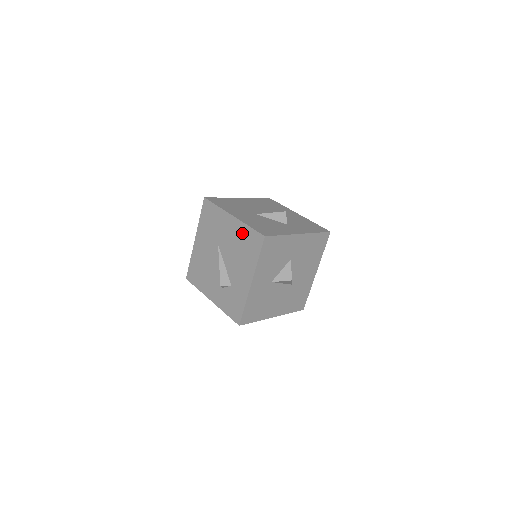
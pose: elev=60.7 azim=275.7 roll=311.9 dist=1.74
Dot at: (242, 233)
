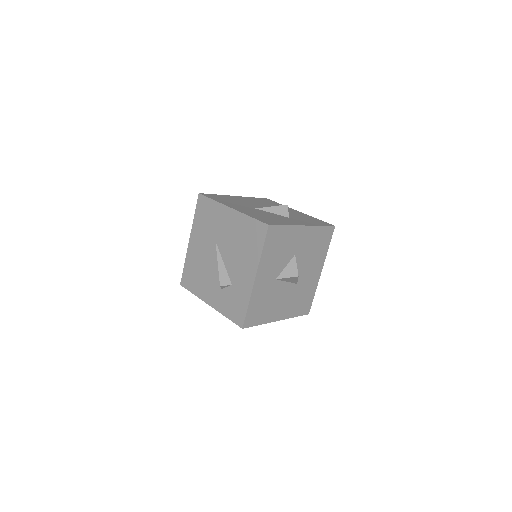
Dot at: (242, 225)
